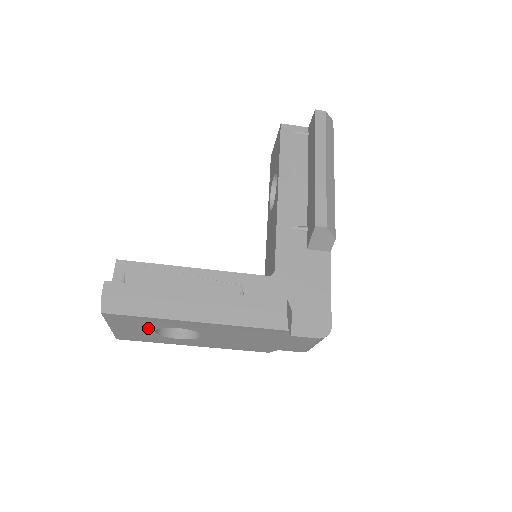
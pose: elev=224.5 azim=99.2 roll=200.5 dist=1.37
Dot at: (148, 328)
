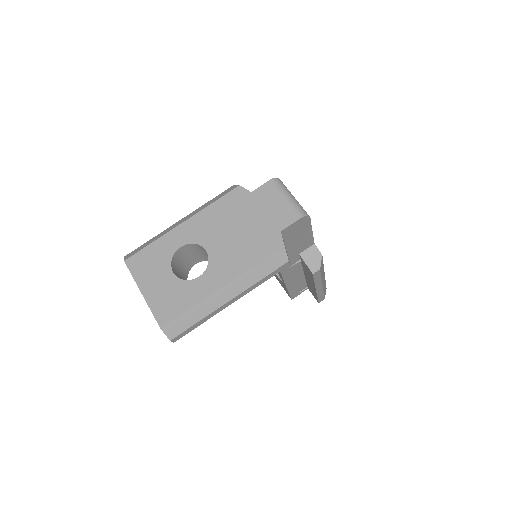
Dot at: (165, 269)
